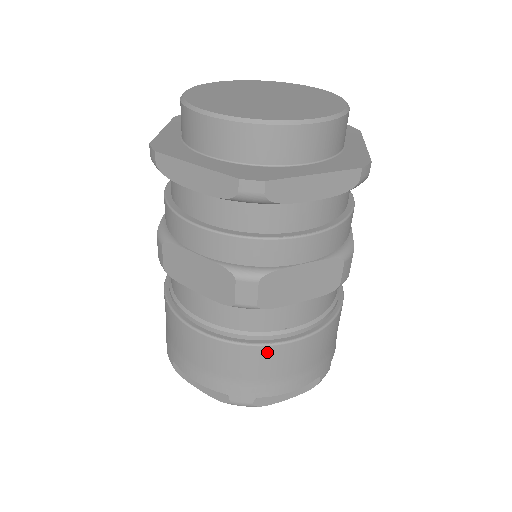
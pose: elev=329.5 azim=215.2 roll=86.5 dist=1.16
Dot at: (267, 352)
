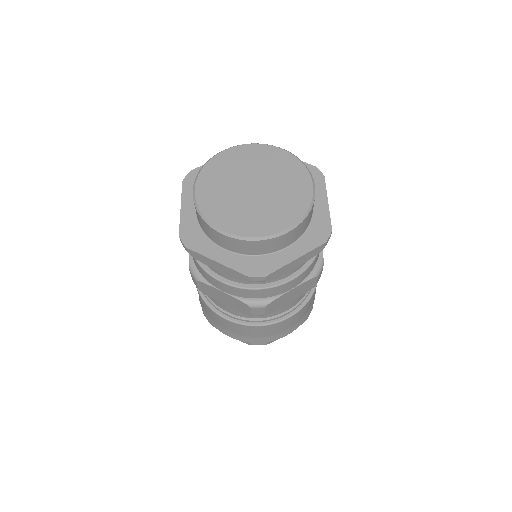
Dot at: (210, 310)
